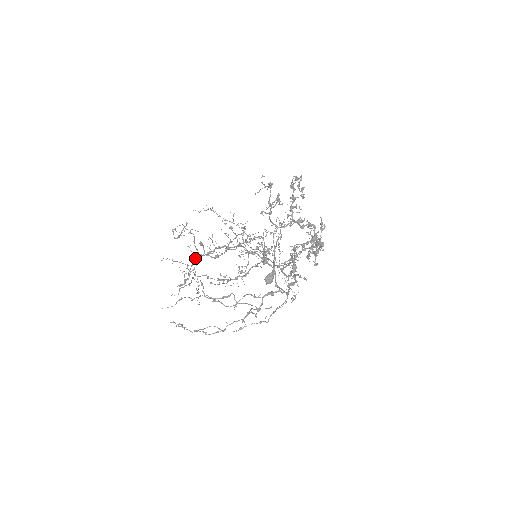
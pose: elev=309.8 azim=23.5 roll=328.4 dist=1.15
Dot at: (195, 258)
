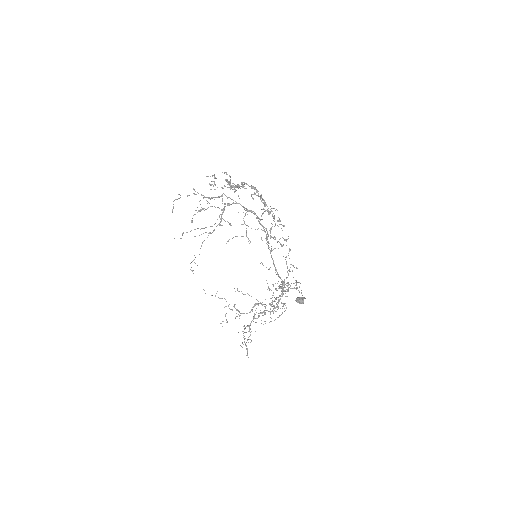
Dot at: (247, 326)
